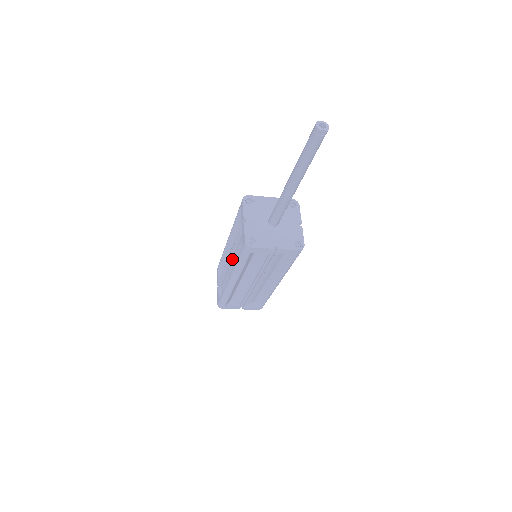
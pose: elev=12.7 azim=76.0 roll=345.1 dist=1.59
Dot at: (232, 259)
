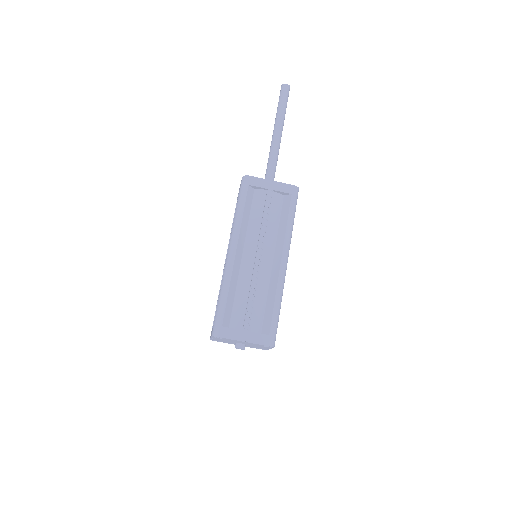
Dot at: occluded
